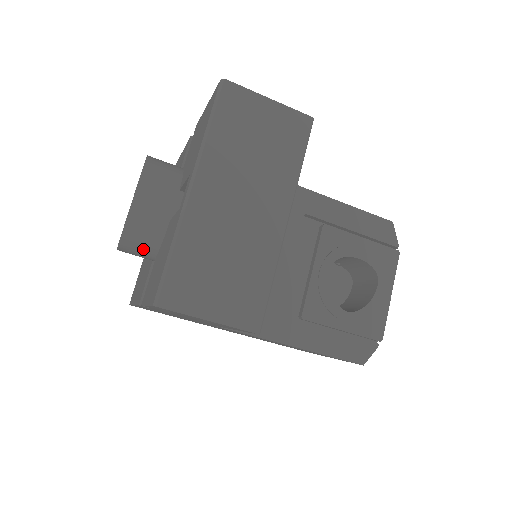
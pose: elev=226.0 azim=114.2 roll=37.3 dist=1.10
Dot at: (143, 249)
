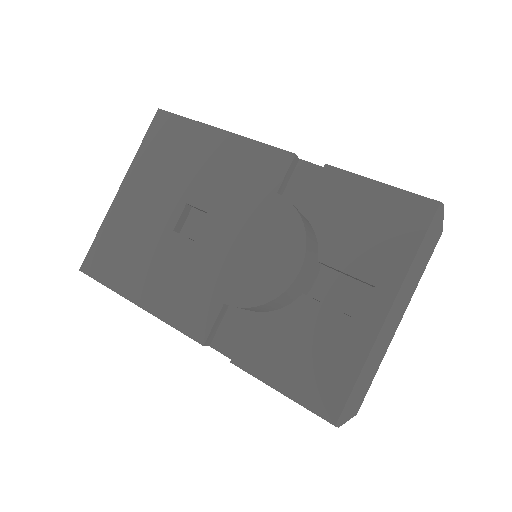
Dot at: (256, 310)
